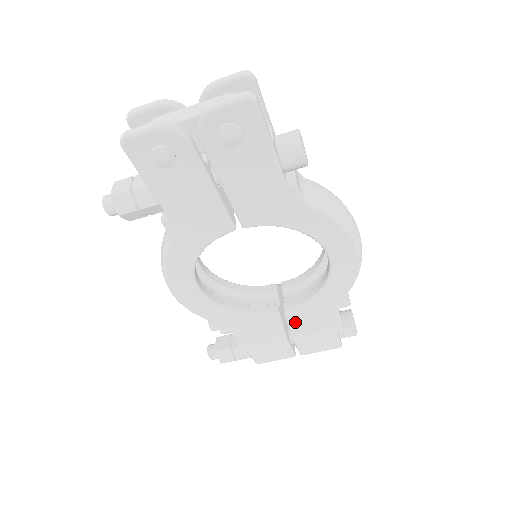
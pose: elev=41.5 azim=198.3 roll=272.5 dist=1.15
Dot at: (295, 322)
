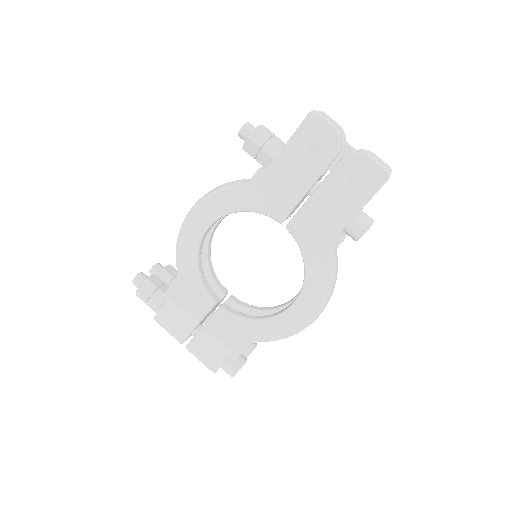
Dot at: (218, 320)
